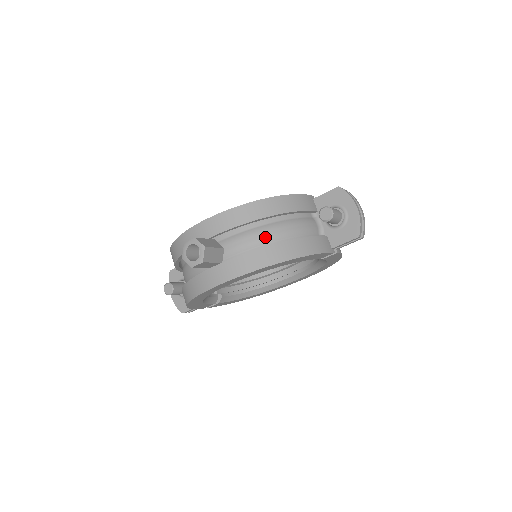
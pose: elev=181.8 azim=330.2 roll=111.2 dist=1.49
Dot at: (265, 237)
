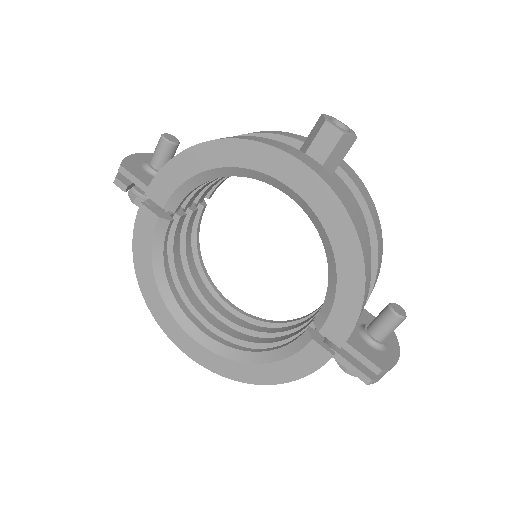
Dot at: occluded
